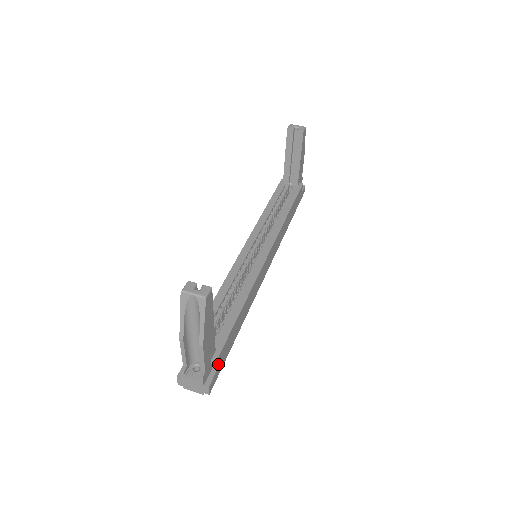
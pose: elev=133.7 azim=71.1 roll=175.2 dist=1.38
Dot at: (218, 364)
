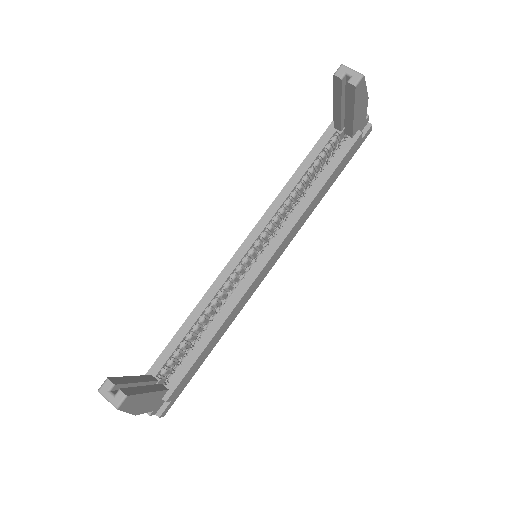
Dot at: (172, 397)
